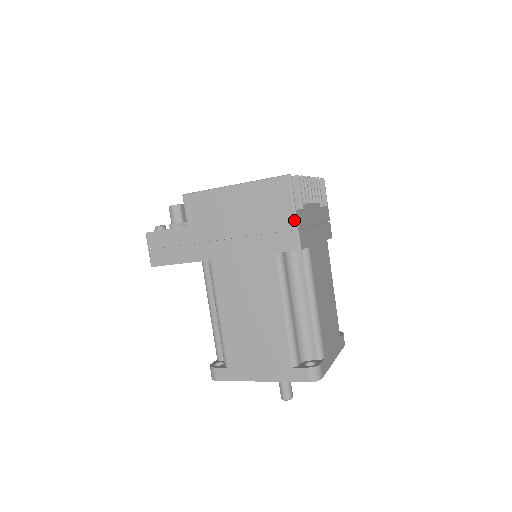
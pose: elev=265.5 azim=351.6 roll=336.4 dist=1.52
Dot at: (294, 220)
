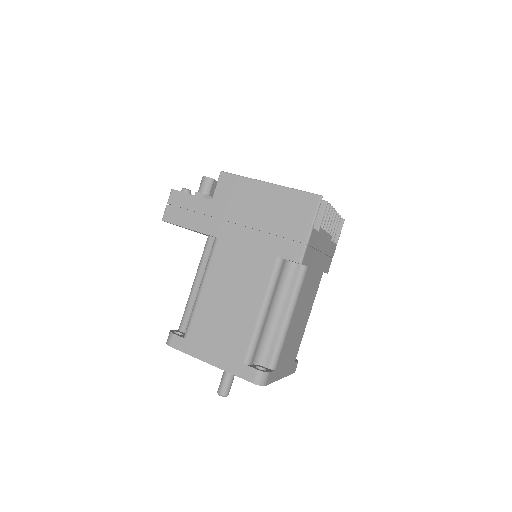
Dot at: (307, 236)
